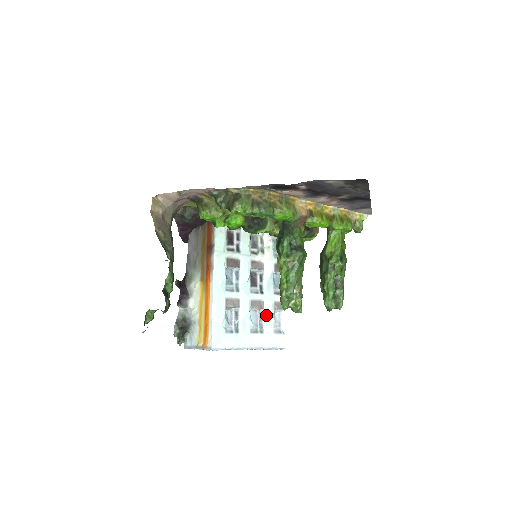
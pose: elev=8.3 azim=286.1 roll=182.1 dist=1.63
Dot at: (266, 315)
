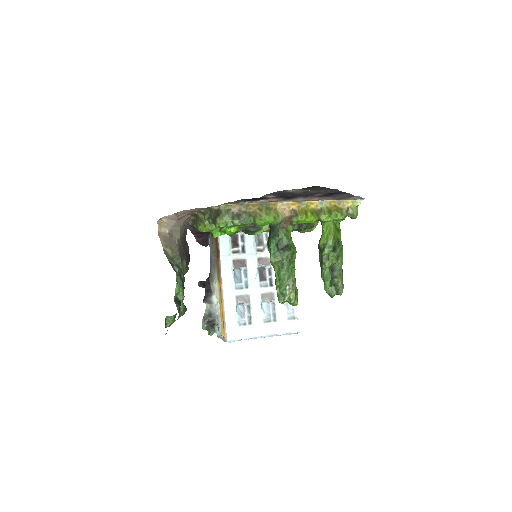
Dot at: (278, 305)
